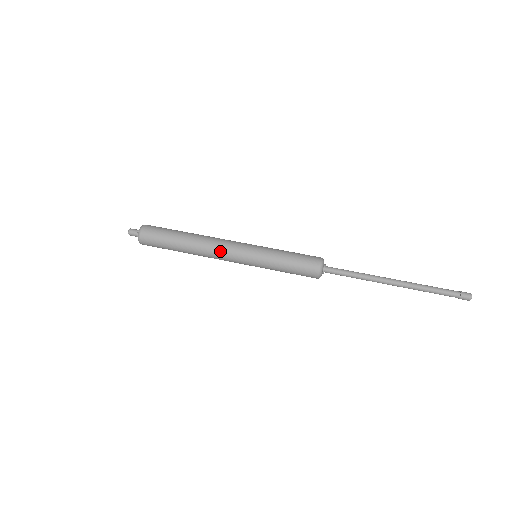
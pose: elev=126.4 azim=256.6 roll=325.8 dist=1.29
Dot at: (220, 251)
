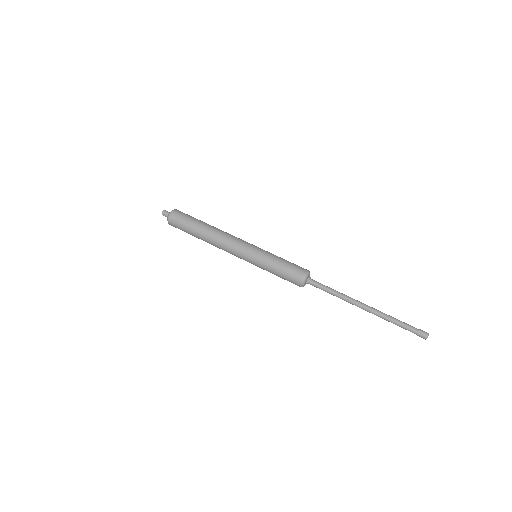
Dot at: (227, 245)
